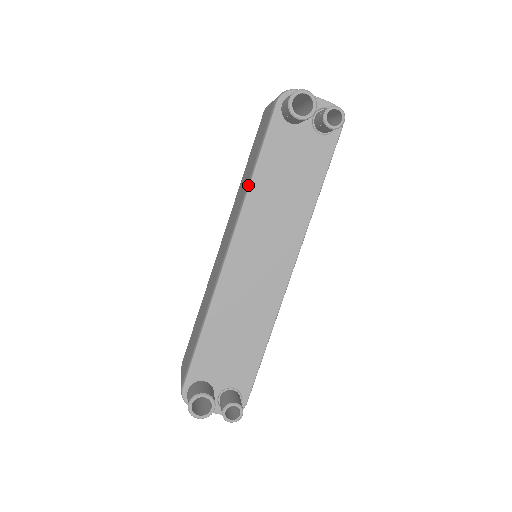
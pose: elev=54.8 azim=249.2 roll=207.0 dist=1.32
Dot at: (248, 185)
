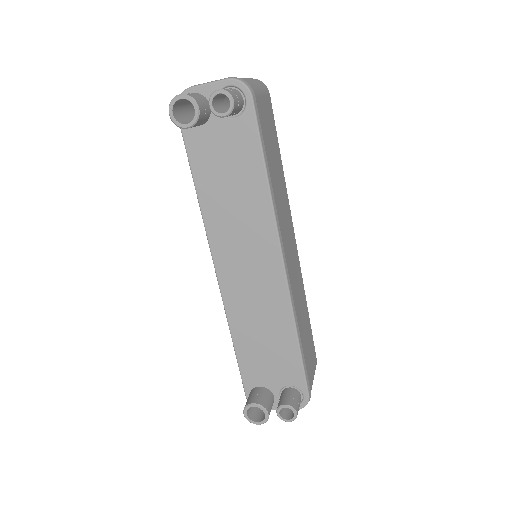
Dot at: occluded
